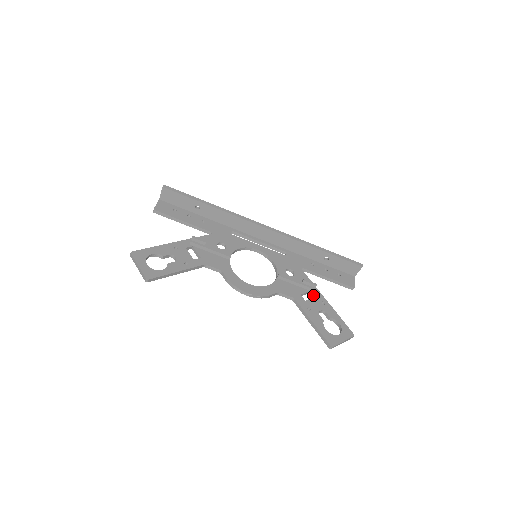
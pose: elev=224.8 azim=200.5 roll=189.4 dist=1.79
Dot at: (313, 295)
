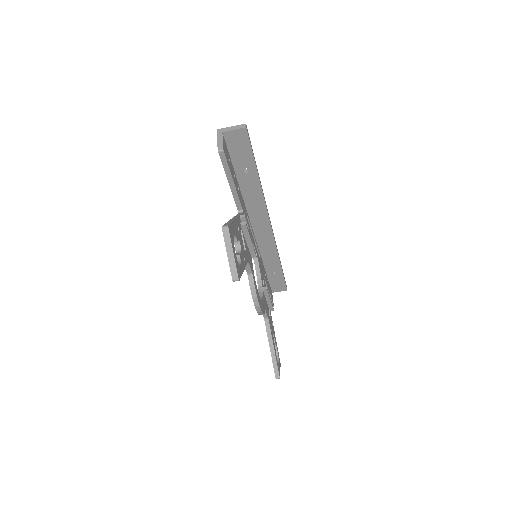
Dot at: occluded
